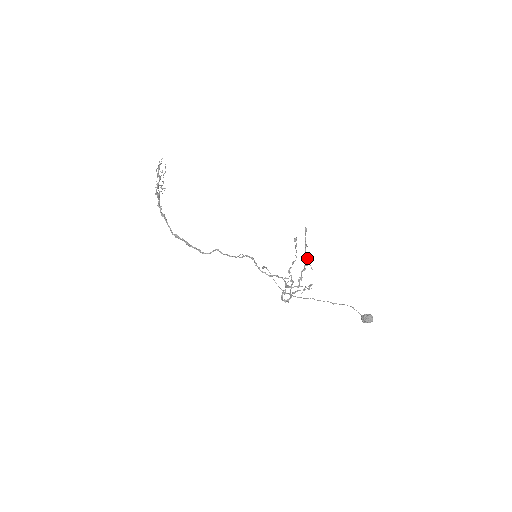
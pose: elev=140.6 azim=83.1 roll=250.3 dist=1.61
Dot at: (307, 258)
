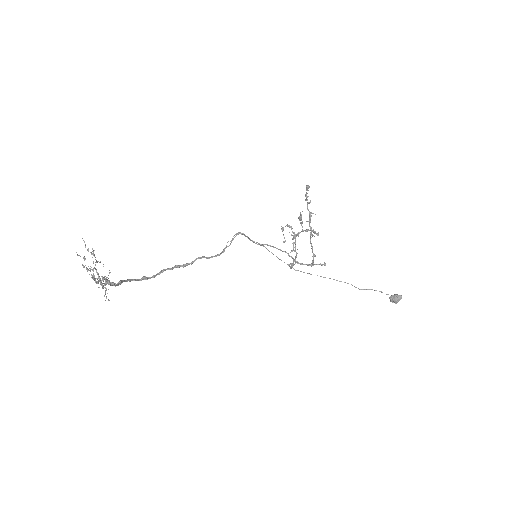
Dot at: occluded
